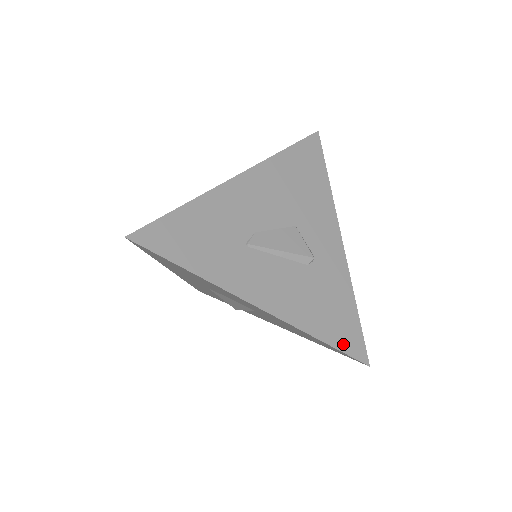
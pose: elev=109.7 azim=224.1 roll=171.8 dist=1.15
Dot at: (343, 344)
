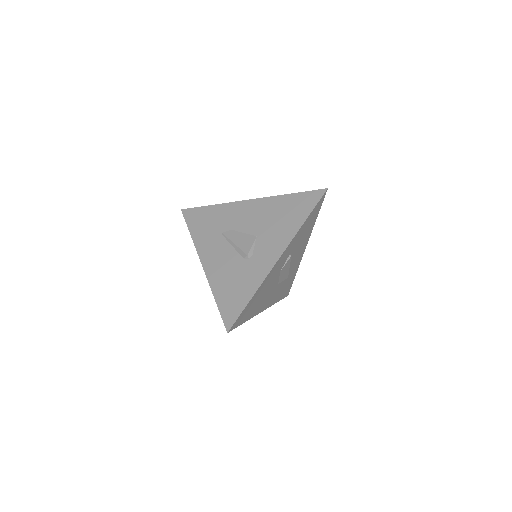
Dot at: (224, 309)
